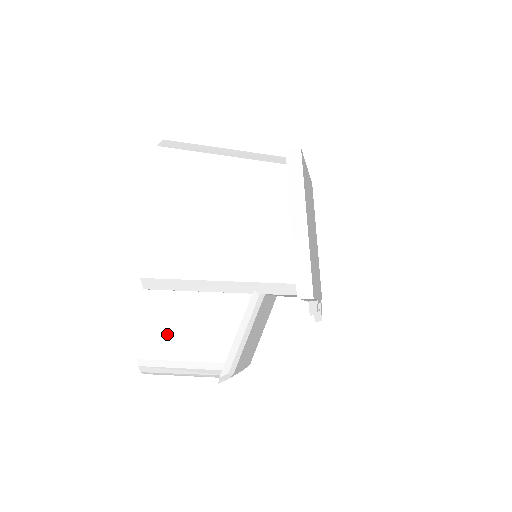
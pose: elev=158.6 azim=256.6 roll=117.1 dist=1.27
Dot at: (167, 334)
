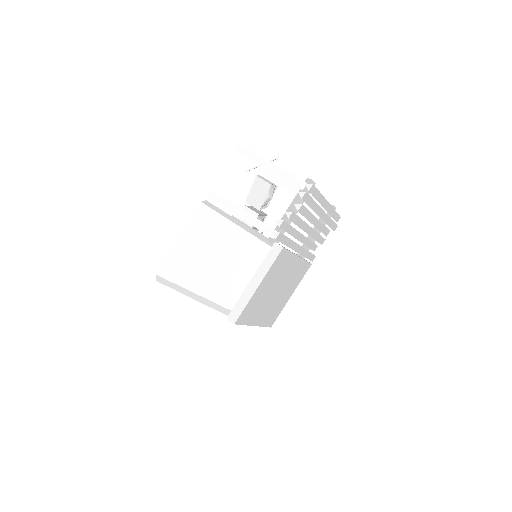
Dot at: occluded
